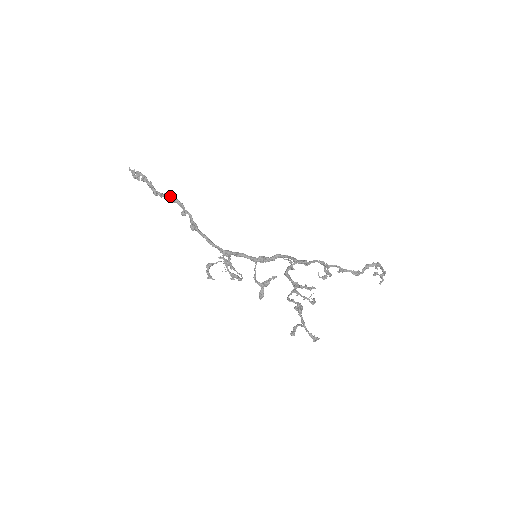
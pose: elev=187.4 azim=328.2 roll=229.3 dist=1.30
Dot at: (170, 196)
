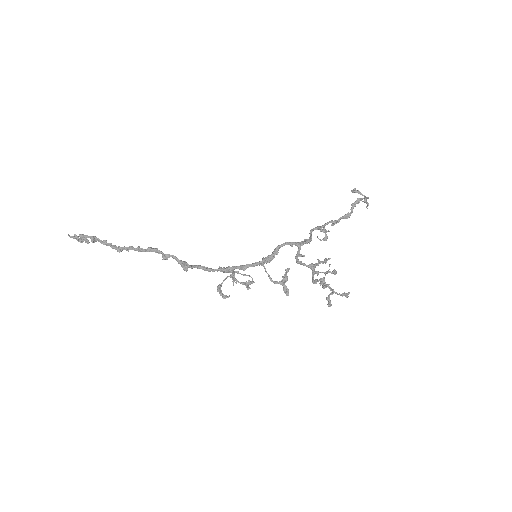
Dot at: (138, 247)
